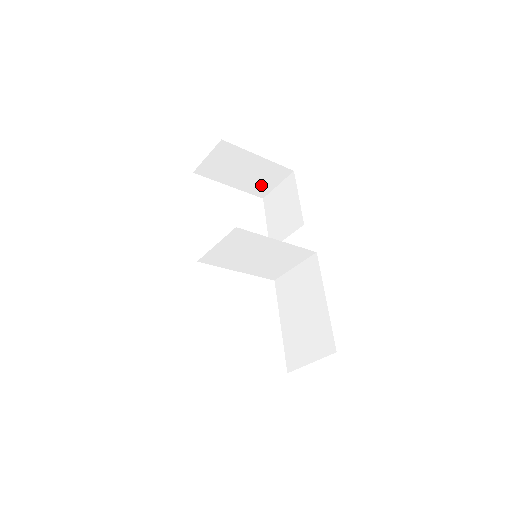
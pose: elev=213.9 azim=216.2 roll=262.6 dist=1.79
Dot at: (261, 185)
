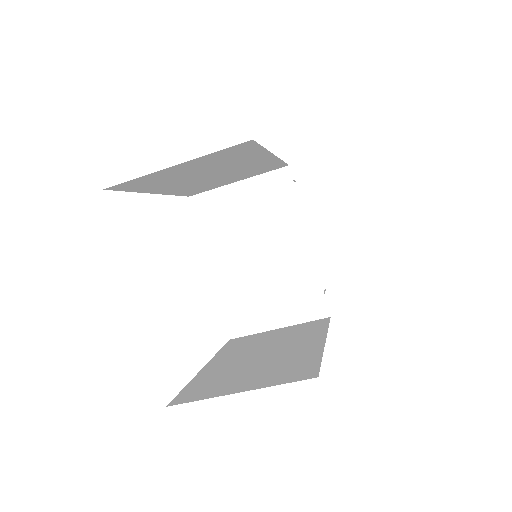
Dot at: occluded
